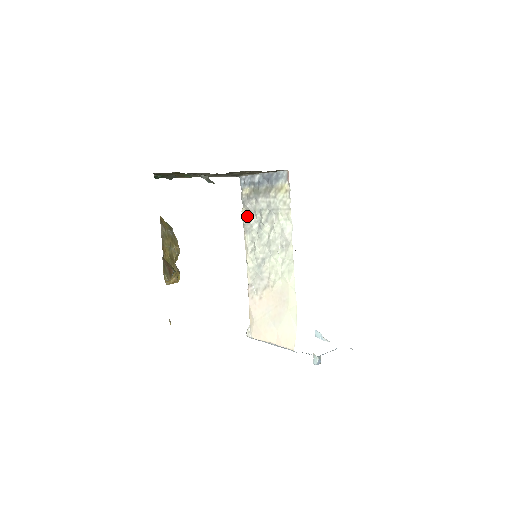
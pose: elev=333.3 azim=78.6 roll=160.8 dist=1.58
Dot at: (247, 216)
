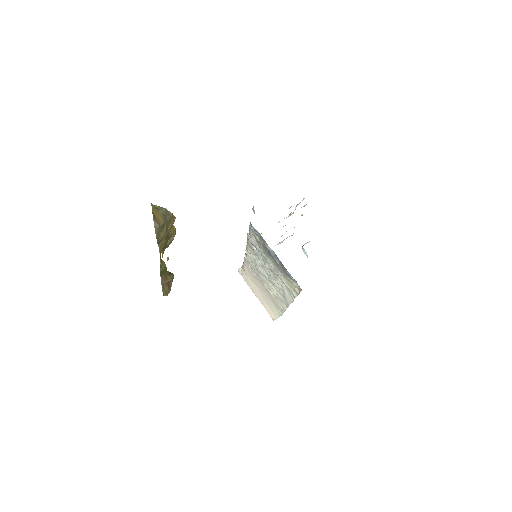
Dot at: (252, 244)
